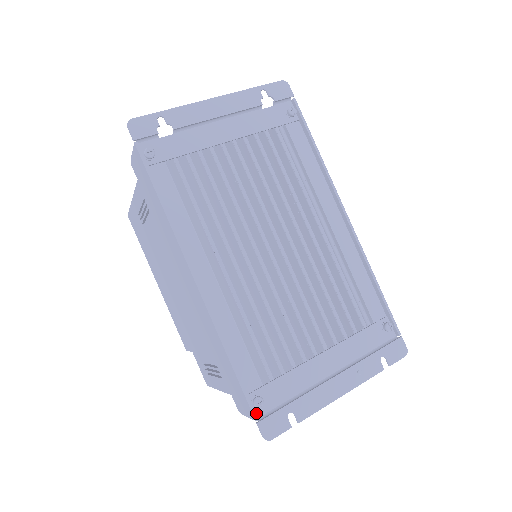
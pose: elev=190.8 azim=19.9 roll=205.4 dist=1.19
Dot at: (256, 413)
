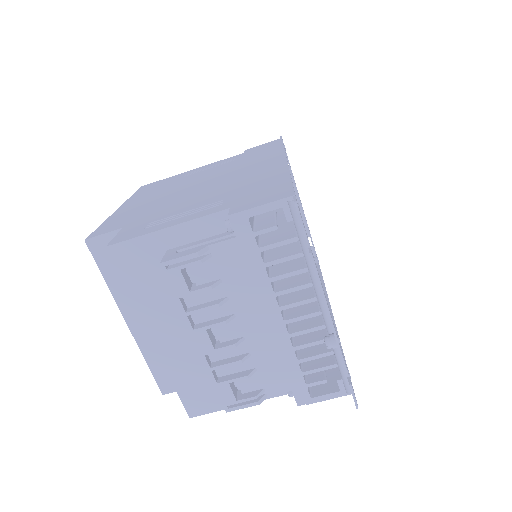
Dot at: (290, 201)
